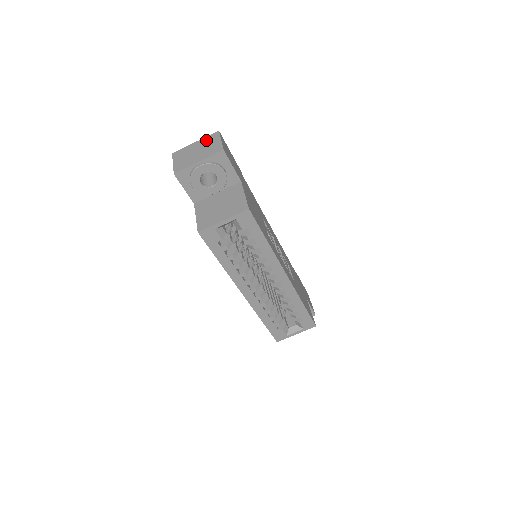
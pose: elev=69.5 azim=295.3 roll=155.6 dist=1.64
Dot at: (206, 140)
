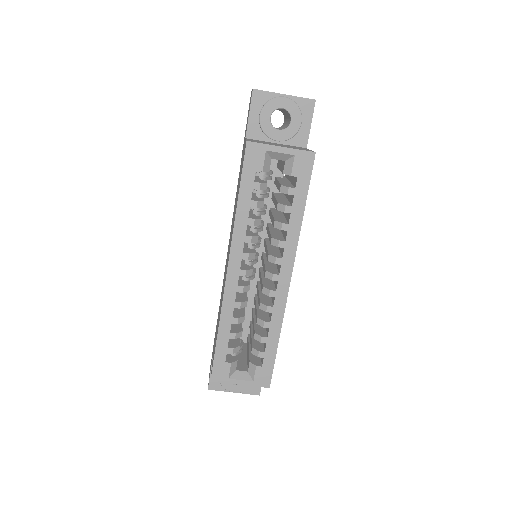
Dot at: occluded
